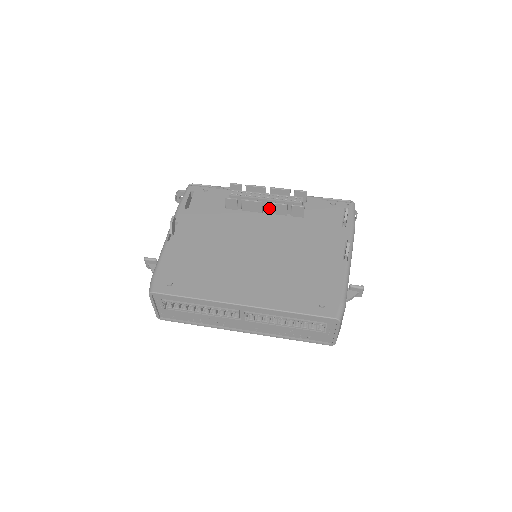
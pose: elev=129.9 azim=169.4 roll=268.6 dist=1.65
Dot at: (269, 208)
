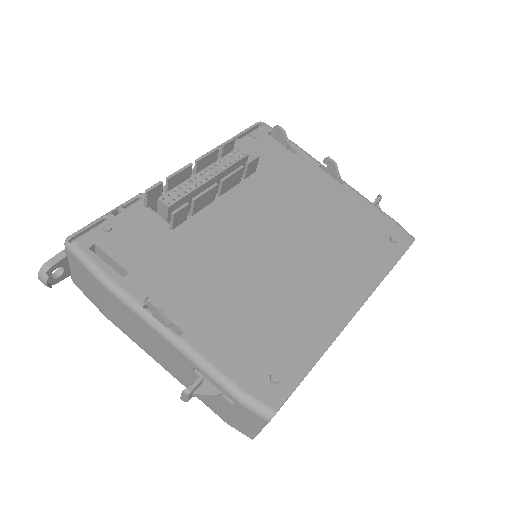
Dot at: (224, 187)
